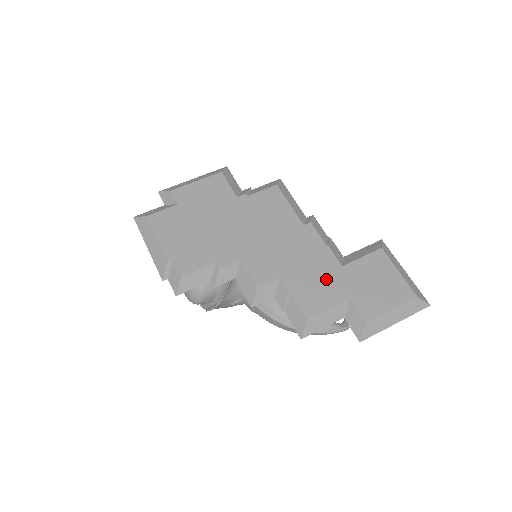
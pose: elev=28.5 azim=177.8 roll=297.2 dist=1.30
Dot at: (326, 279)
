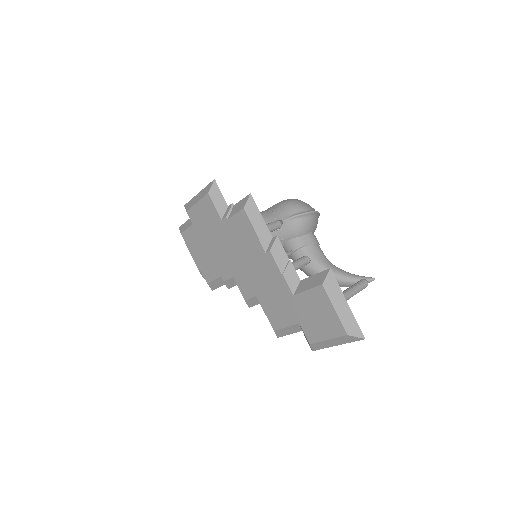
Dot at: (283, 304)
